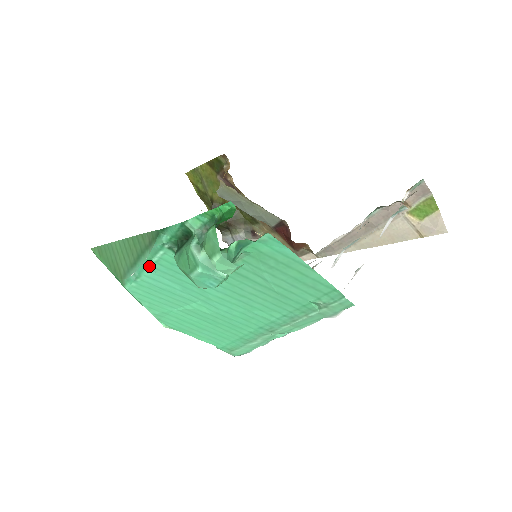
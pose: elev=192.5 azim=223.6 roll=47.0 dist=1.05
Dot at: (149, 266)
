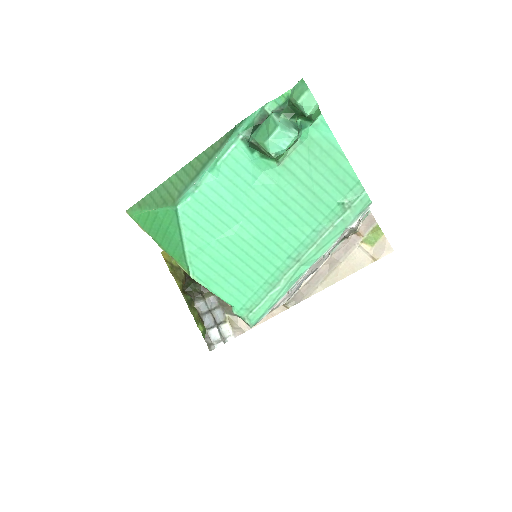
Dot at: (215, 167)
